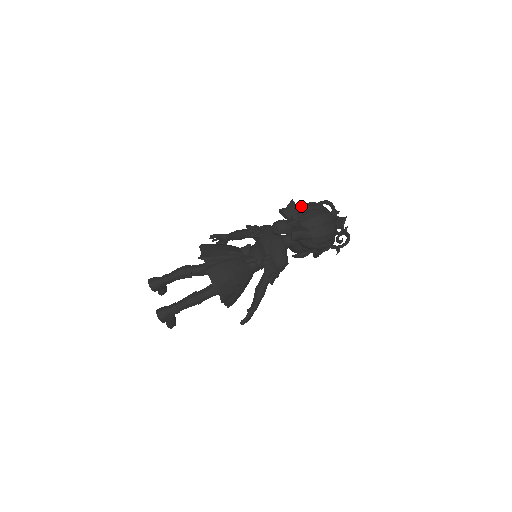
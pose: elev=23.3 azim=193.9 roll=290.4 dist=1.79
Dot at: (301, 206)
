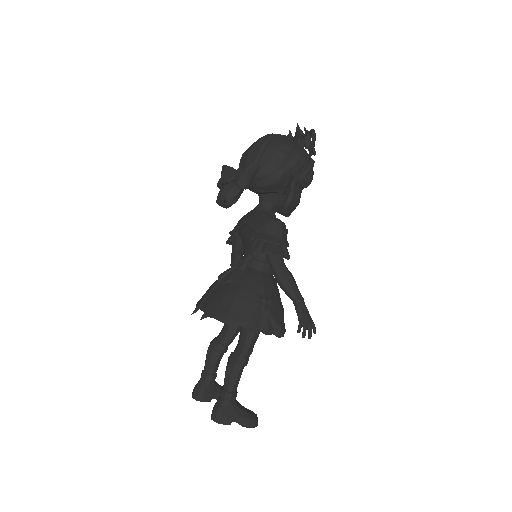
Dot at: occluded
